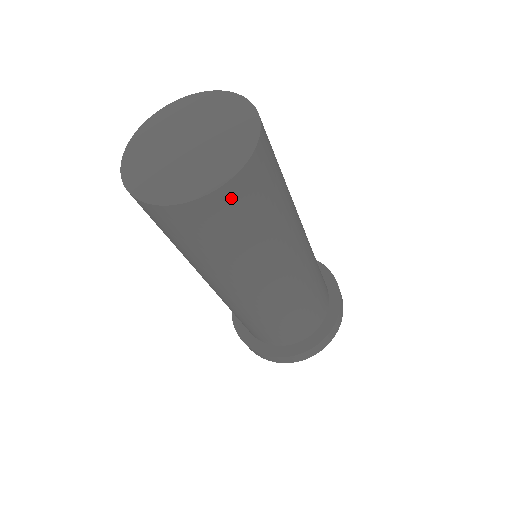
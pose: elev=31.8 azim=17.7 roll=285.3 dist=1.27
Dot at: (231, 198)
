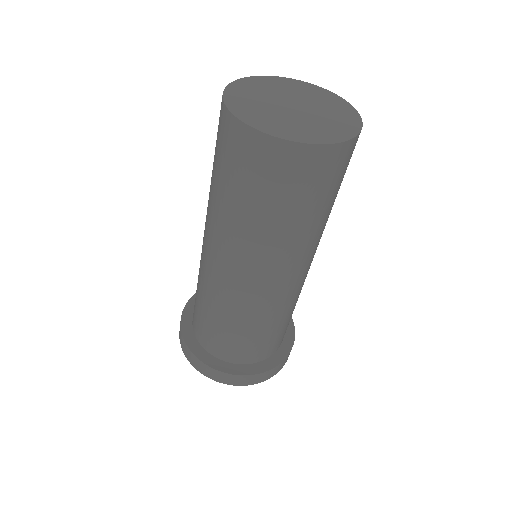
Dot at: (288, 159)
